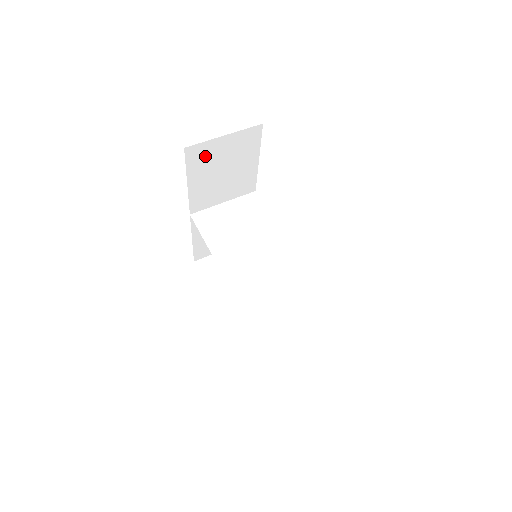
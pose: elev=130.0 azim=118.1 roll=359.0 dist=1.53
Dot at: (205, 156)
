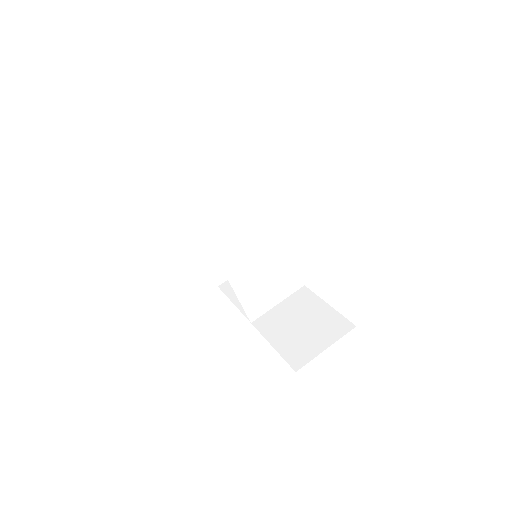
Dot at: occluded
